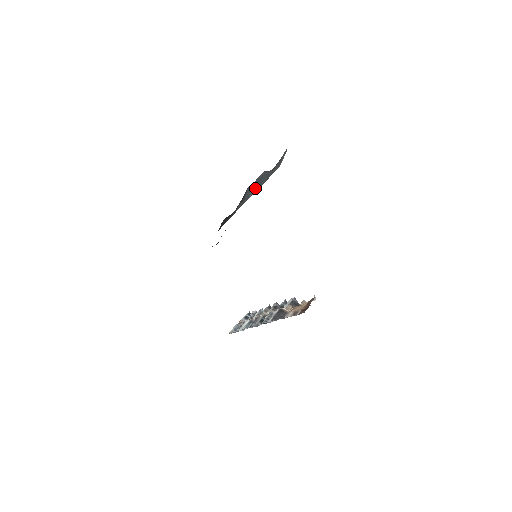
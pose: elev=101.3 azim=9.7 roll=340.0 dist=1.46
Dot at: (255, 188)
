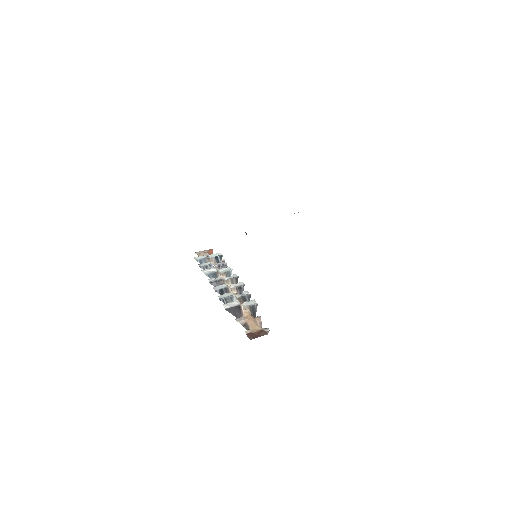
Dot at: occluded
